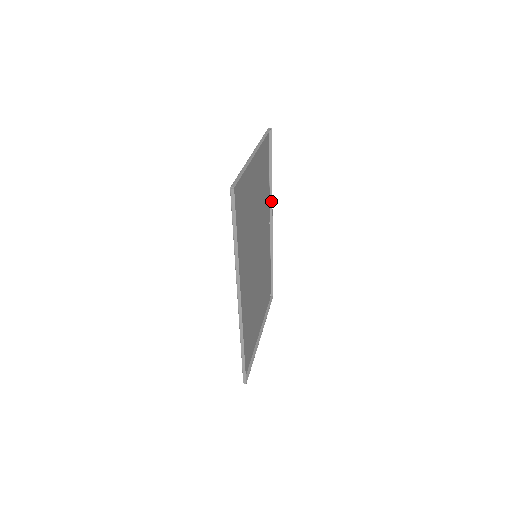
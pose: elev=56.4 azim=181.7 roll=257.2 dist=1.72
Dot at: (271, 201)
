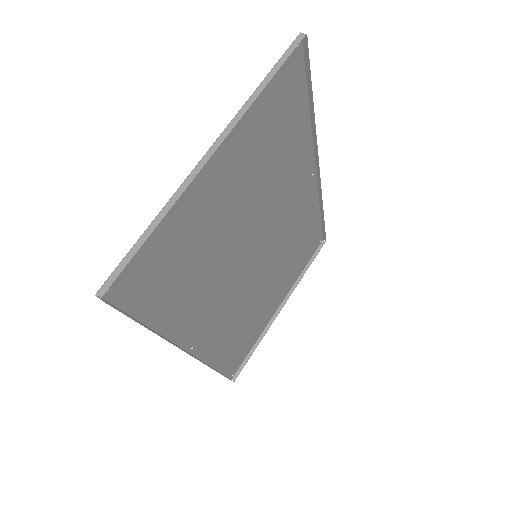
Dot at: (315, 146)
